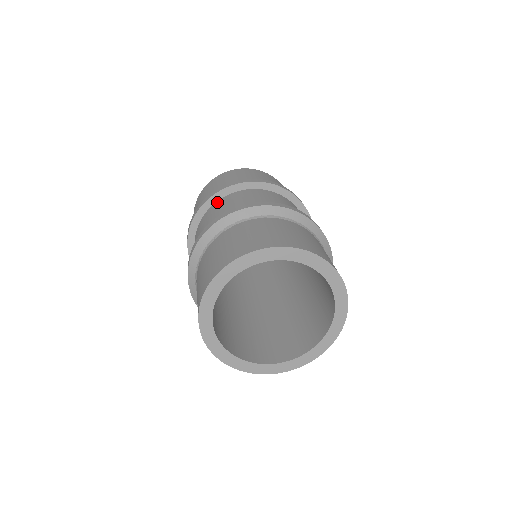
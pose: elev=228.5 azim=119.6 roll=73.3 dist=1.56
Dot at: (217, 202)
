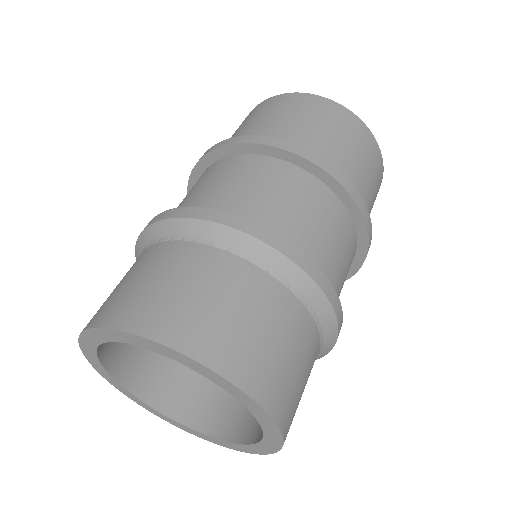
Dot at: (280, 162)
